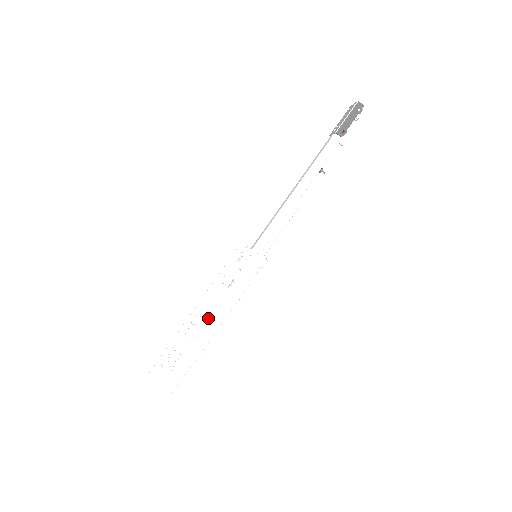
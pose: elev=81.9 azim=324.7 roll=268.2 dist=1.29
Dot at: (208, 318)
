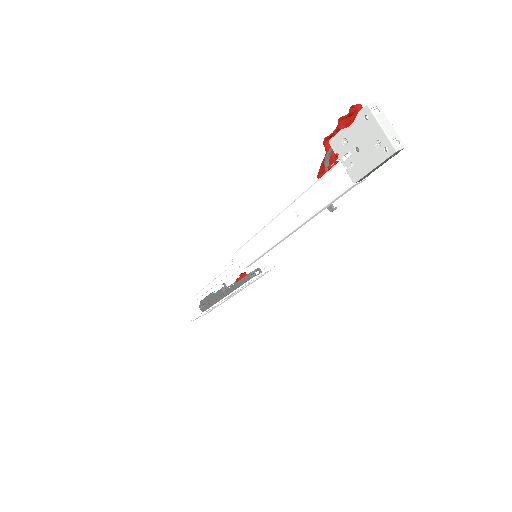
Dot at: (227, 298)
